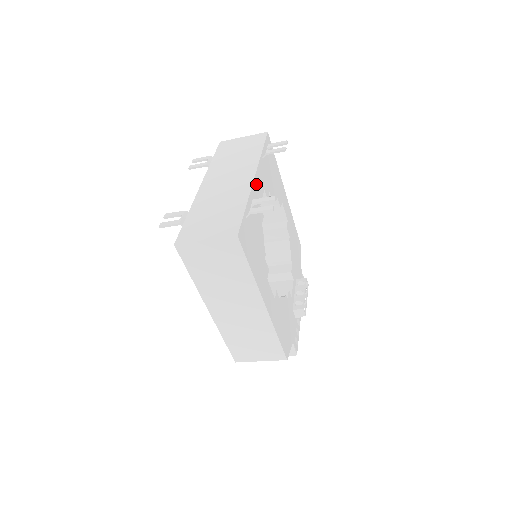
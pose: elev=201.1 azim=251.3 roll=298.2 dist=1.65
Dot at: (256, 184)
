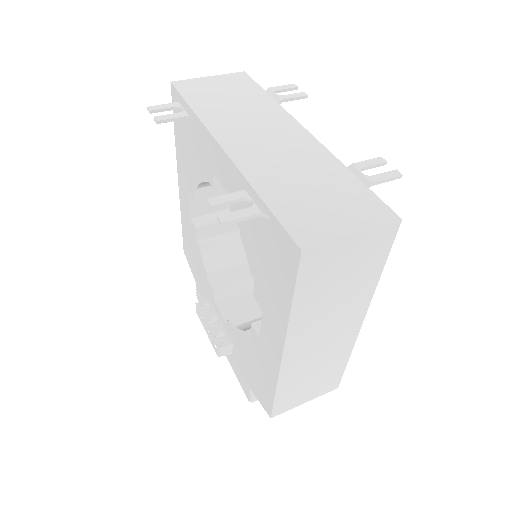
Dot at: occluded
